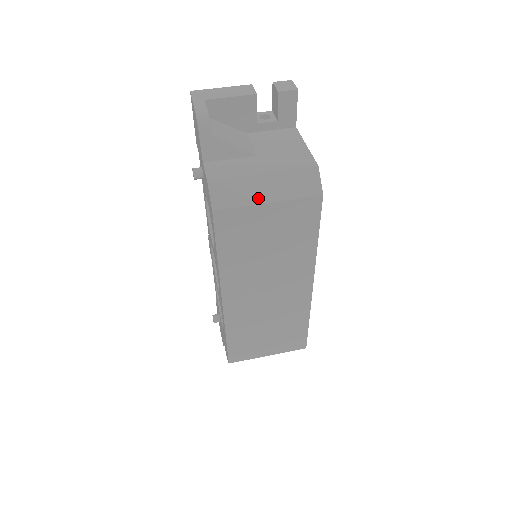
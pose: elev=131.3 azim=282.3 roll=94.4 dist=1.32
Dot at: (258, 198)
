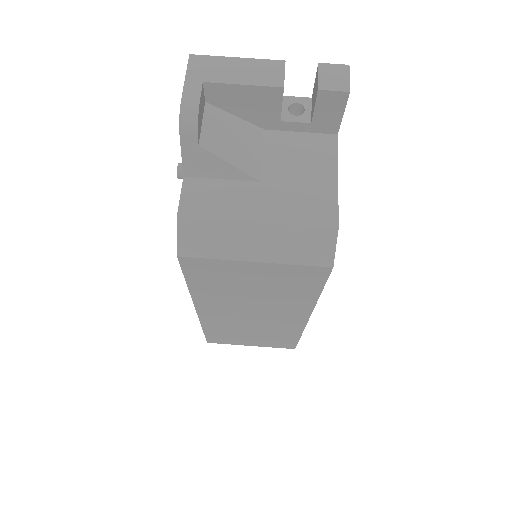
Dot at: (242, 253)
